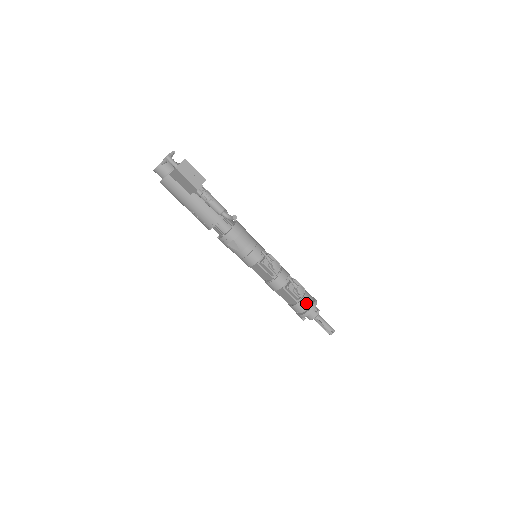
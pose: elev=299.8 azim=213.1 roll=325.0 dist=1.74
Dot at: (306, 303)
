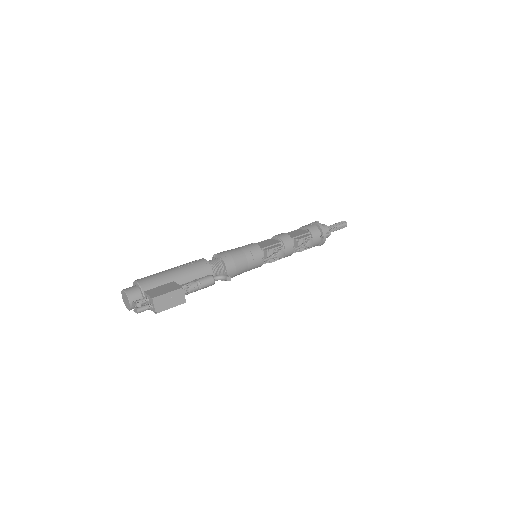
Dot at: (318, 241)
